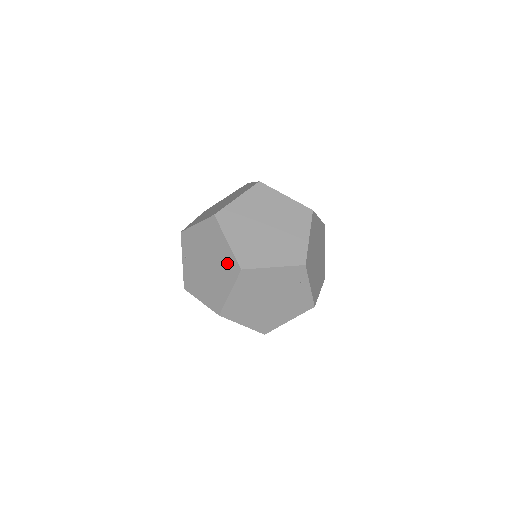
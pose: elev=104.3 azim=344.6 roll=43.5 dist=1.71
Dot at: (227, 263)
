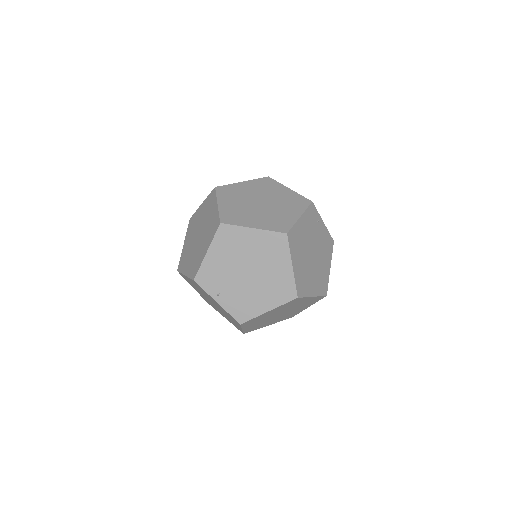
Dot at: (268, 245)
